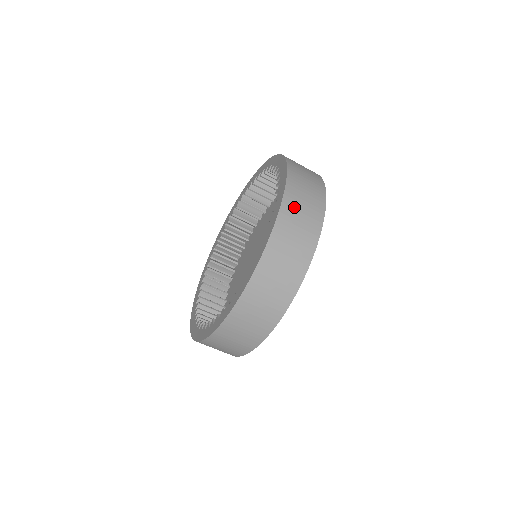
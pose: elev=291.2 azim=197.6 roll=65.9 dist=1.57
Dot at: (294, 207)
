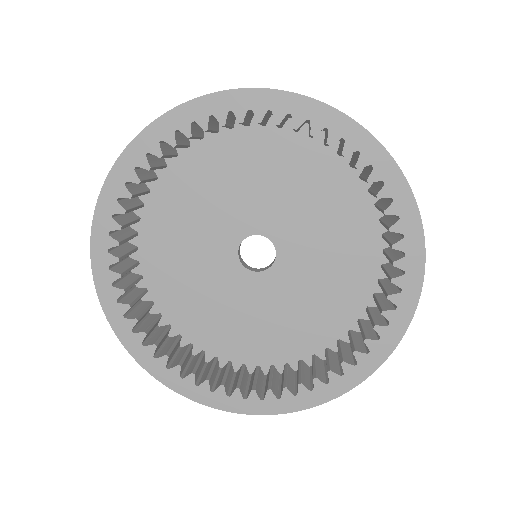
Dot at: occluded
